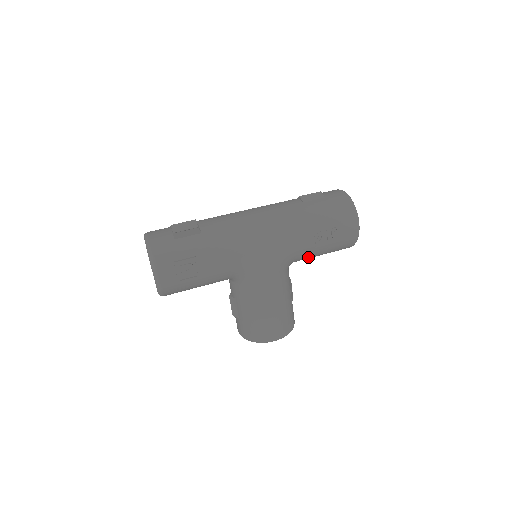
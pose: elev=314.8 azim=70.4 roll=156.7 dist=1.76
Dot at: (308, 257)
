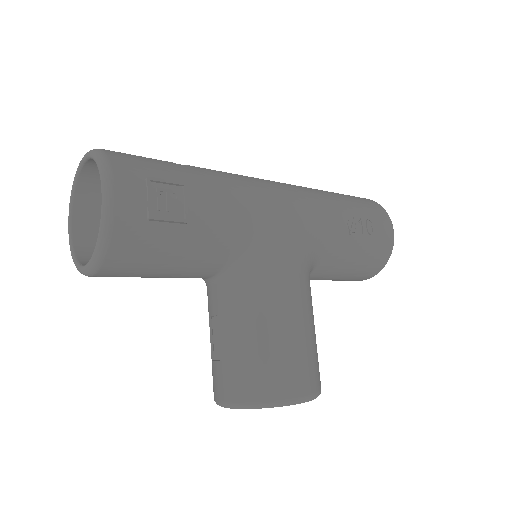
Dot at: (335, 263)
